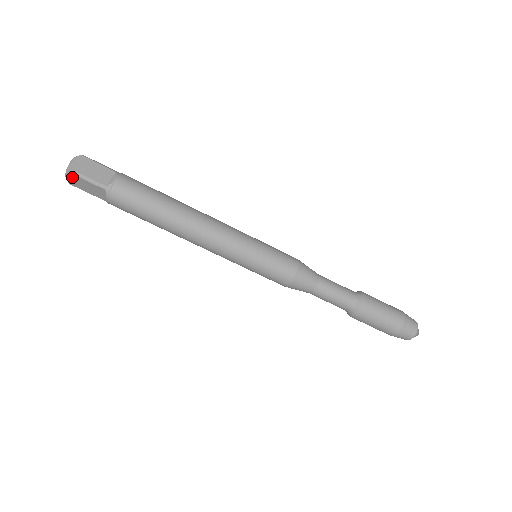
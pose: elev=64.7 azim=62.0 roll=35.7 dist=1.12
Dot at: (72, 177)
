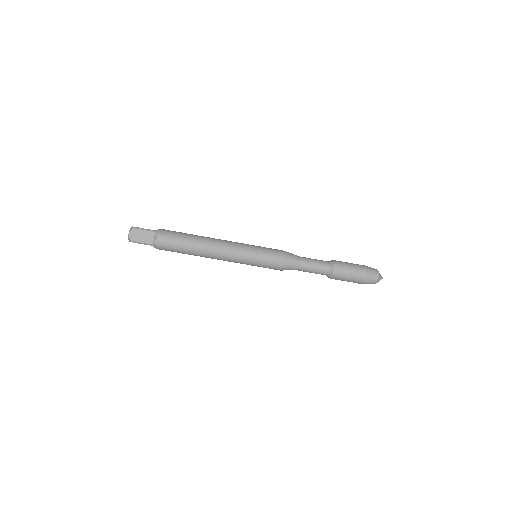
Dot at: (133, 232)
